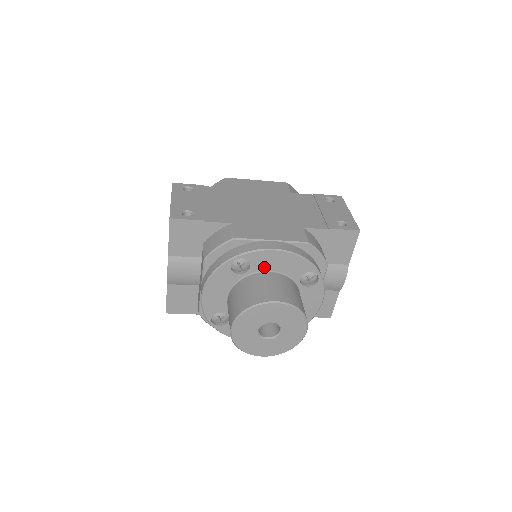
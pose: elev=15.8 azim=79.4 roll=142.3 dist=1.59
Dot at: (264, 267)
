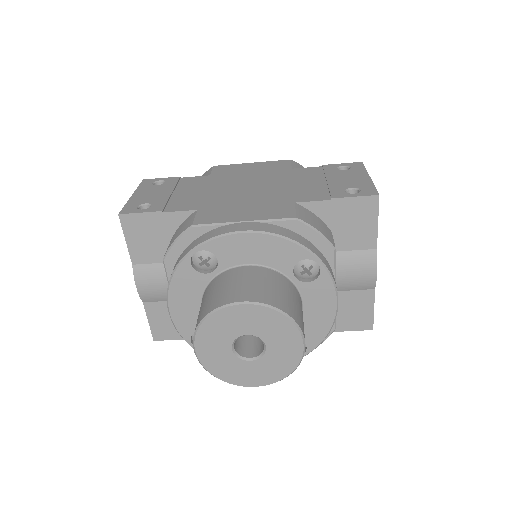
Dot at: (237, 260)
